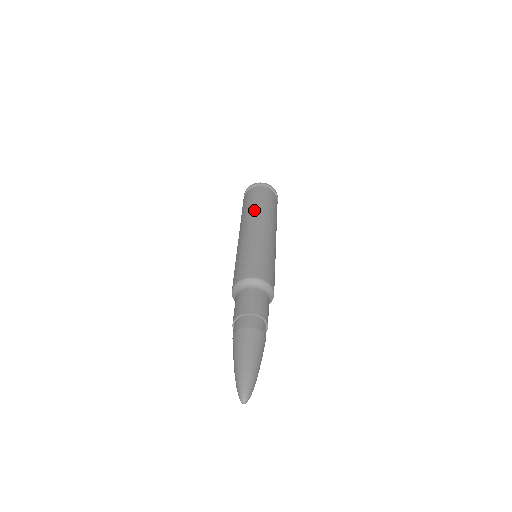
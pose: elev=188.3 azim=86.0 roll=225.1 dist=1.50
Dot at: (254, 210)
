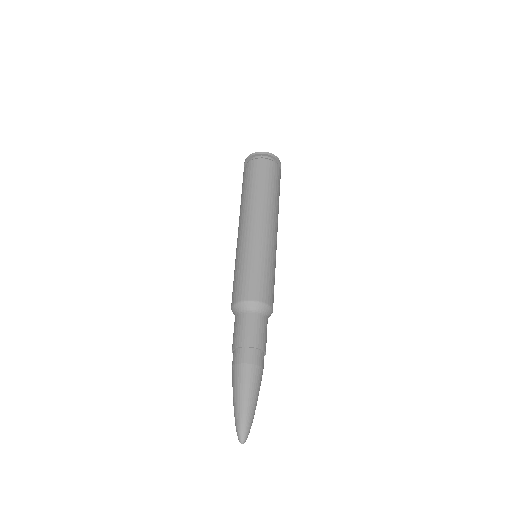
Dot at: (242, 204)
